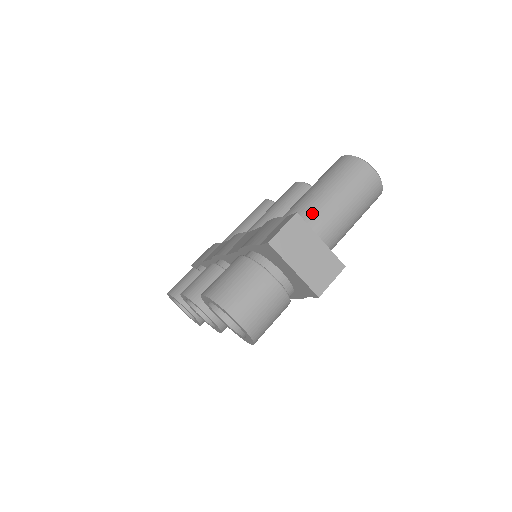
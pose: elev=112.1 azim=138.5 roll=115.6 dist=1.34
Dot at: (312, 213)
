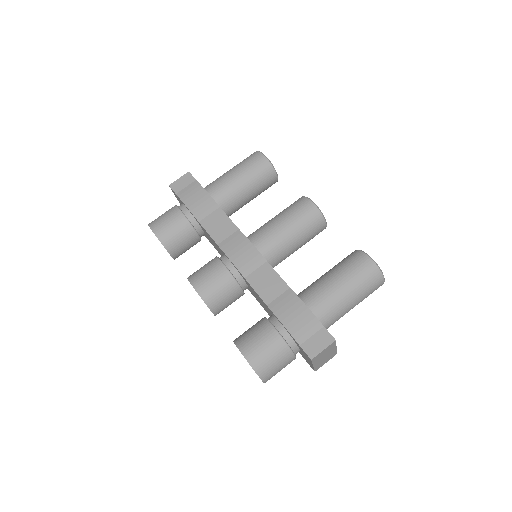
Dot at: (335, 313)
